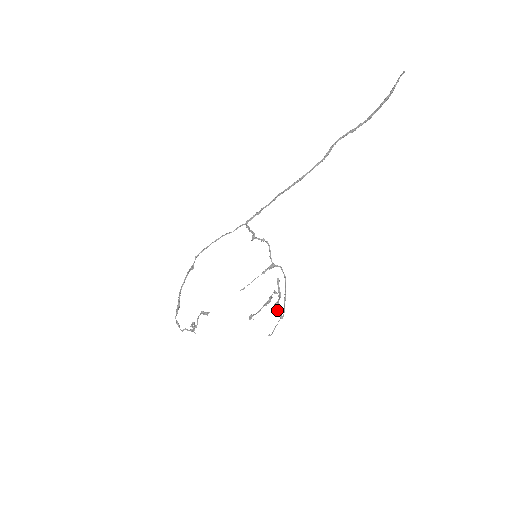
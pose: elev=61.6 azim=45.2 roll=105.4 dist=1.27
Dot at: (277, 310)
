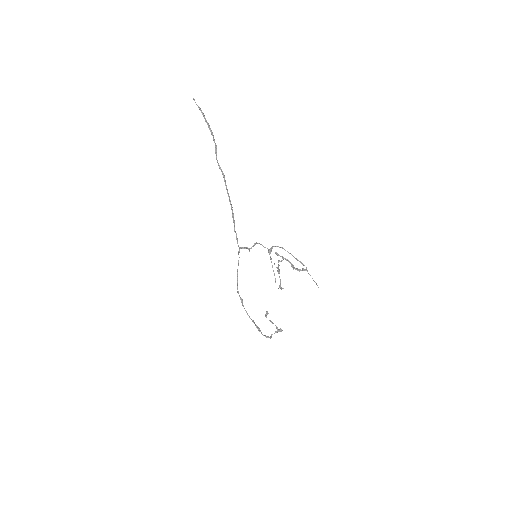
Dot at: (296, 269)
